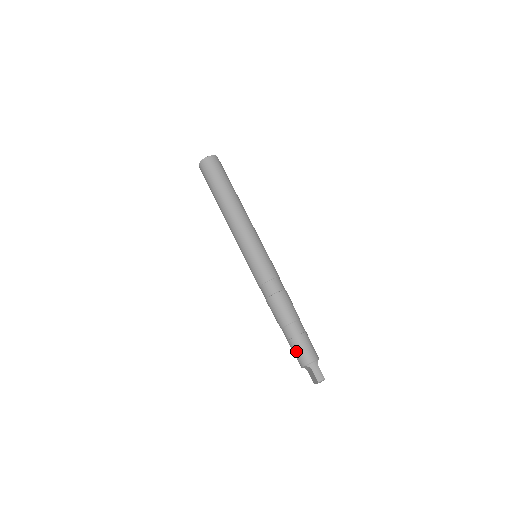
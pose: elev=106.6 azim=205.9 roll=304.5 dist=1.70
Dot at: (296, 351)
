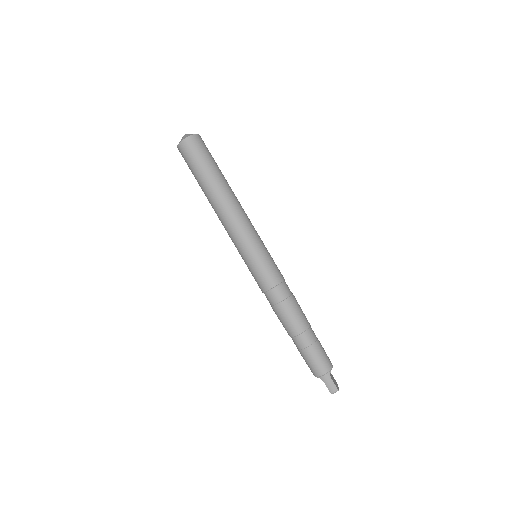
Dot at: (306, 362)
